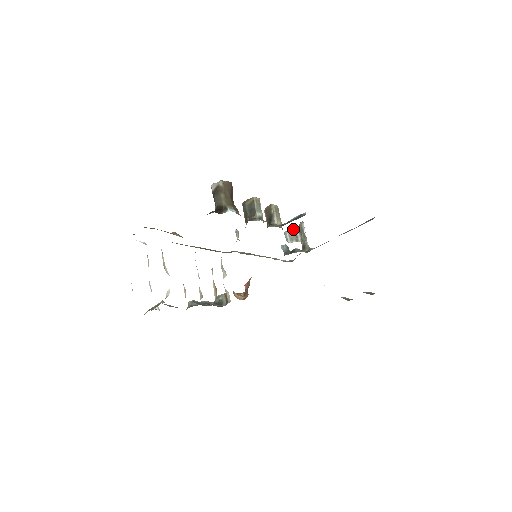
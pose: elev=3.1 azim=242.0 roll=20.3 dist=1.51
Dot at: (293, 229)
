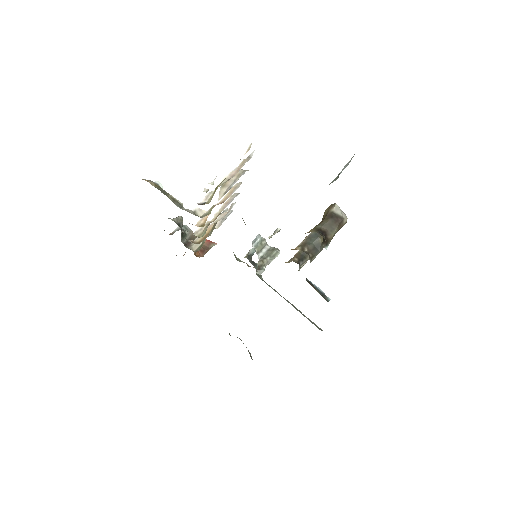
Dot at: (266, 242)
